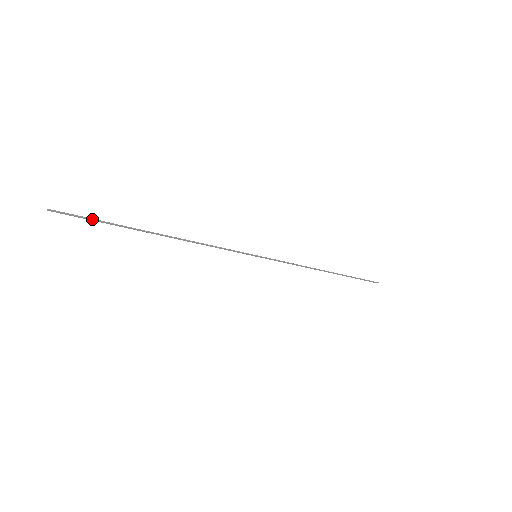
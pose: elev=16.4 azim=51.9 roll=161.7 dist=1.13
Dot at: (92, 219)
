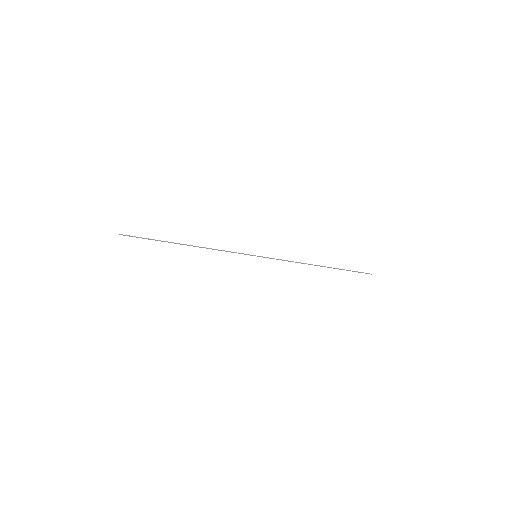
Dot at: (144, 238)
